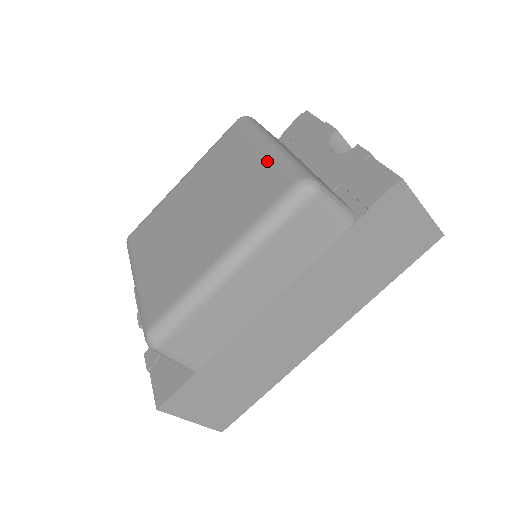
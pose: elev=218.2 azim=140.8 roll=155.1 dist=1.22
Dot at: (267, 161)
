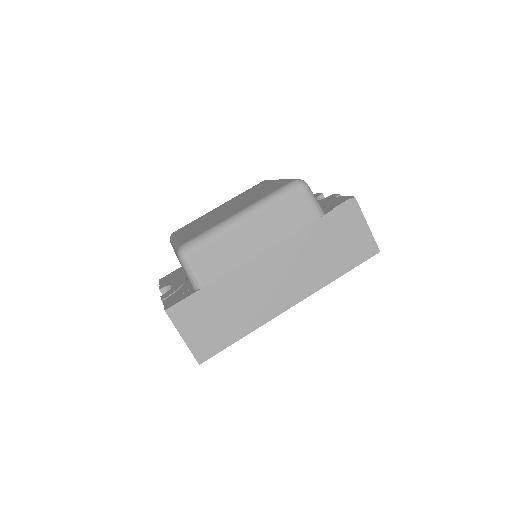
Dot at: (279, 182)
